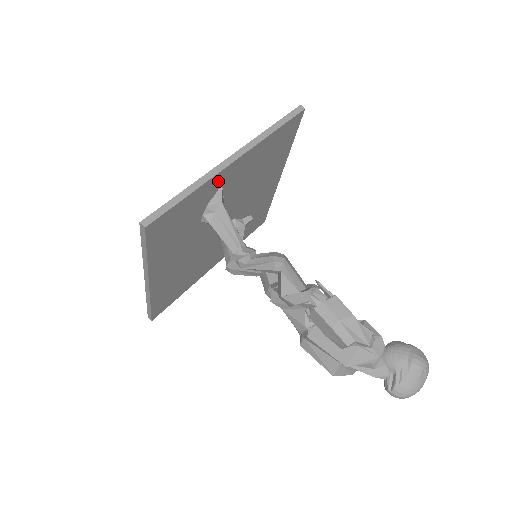
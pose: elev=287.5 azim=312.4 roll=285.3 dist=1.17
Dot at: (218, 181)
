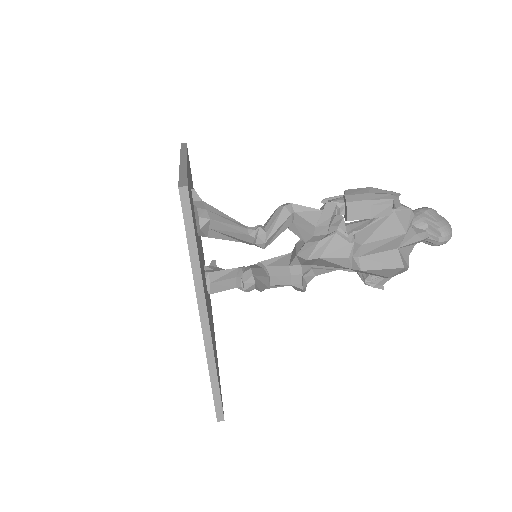
Dot at: (189, 179)
